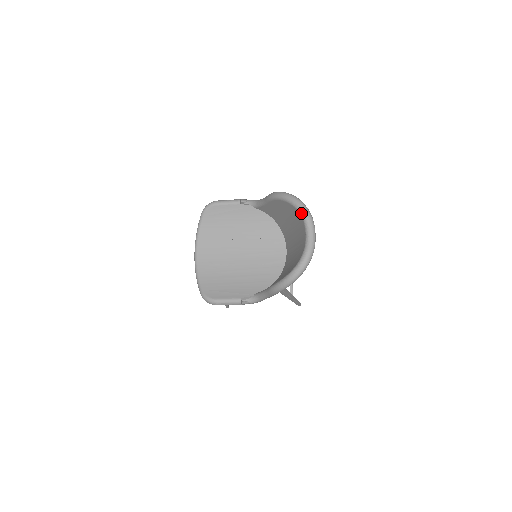
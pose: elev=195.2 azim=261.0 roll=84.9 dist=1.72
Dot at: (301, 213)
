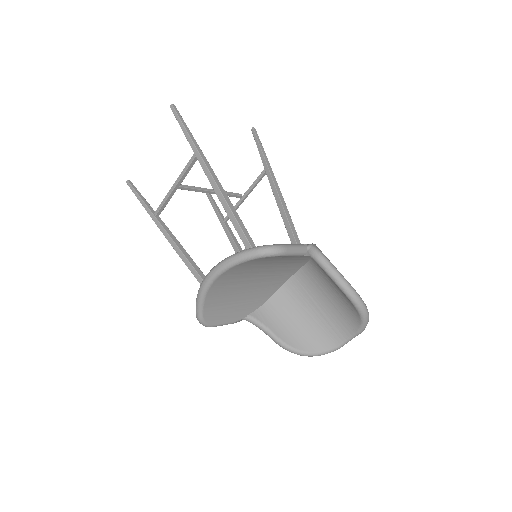
Dot at: (361, 329)
